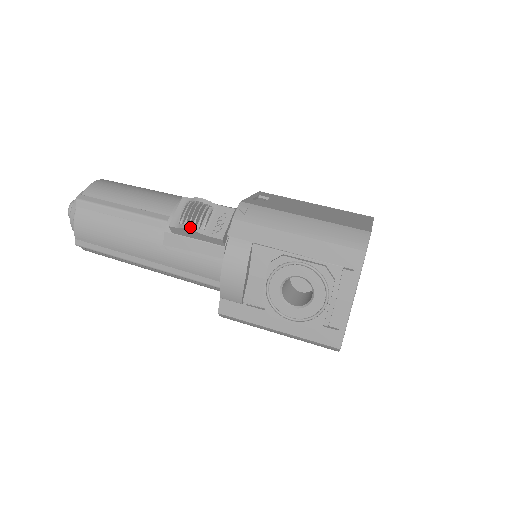
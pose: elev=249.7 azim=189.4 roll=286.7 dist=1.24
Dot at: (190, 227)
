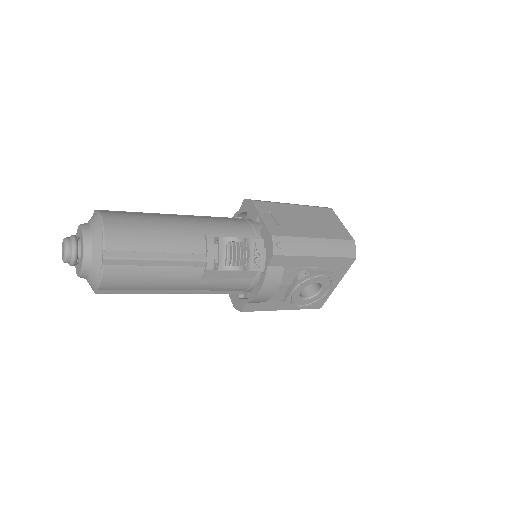
Dot at: (240, 269)
